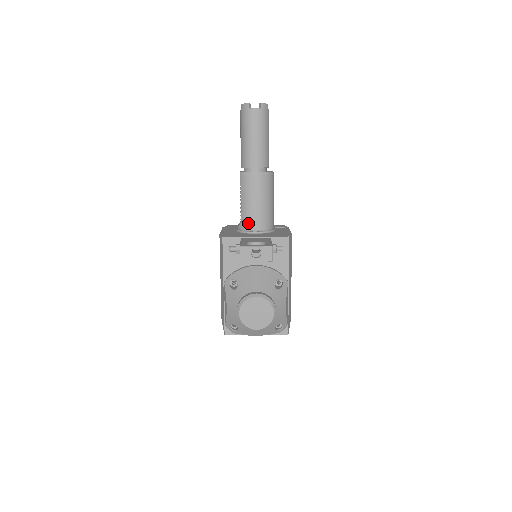
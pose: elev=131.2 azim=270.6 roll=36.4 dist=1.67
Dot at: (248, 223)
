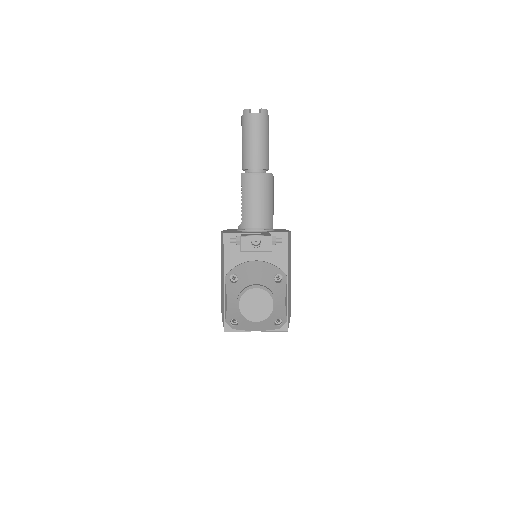
Dot at: (248, 221)
